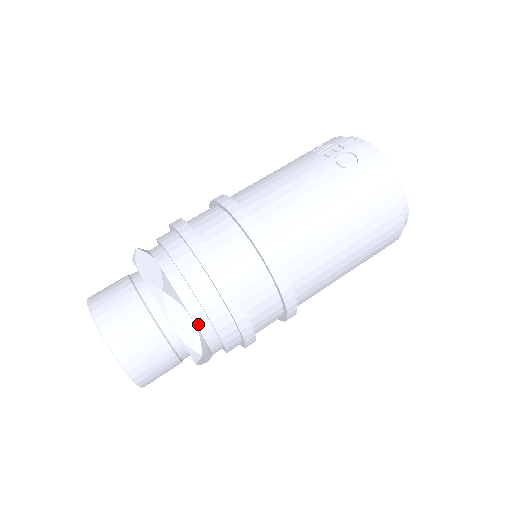
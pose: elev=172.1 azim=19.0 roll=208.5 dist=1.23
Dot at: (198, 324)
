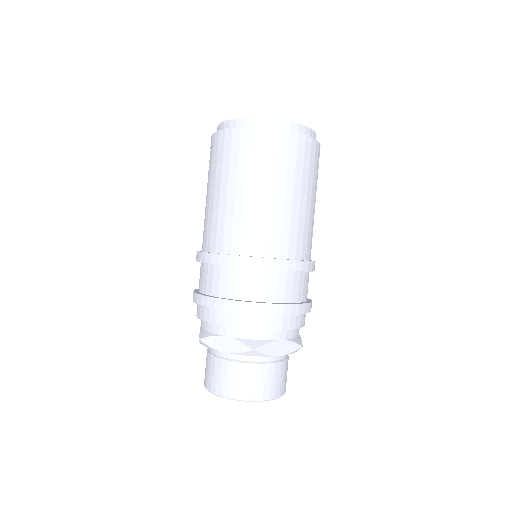
Dot at: (232, 336)
